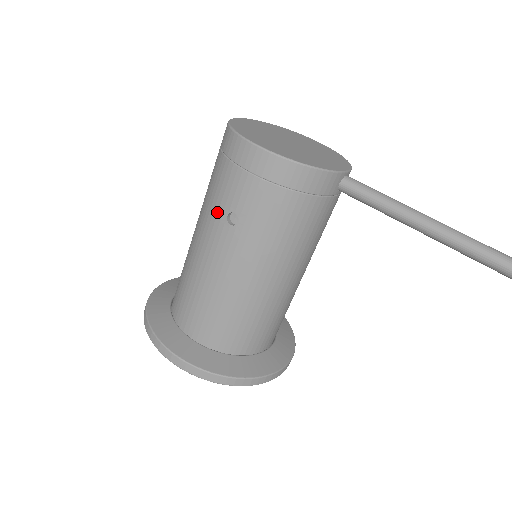
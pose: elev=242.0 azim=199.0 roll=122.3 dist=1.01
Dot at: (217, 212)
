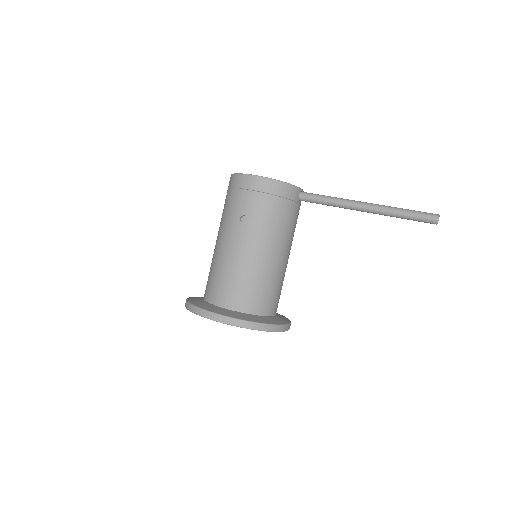
Dot at: (233, 219)
